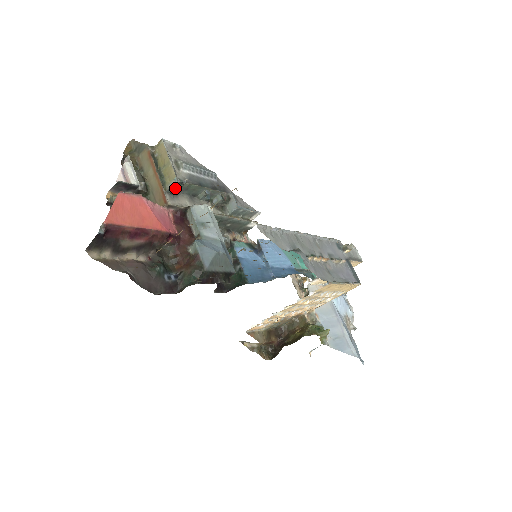
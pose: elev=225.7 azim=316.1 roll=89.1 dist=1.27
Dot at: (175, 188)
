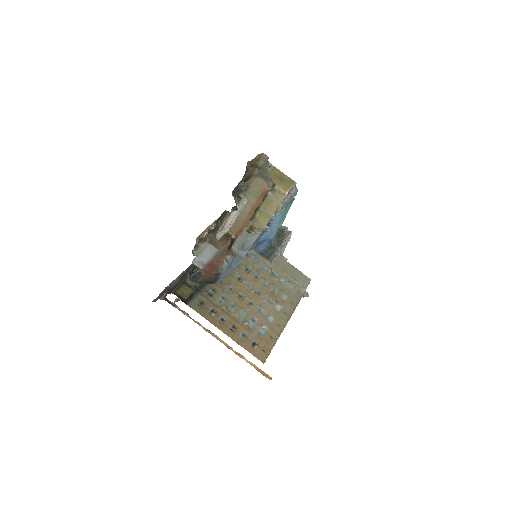
Dot at: occluded
